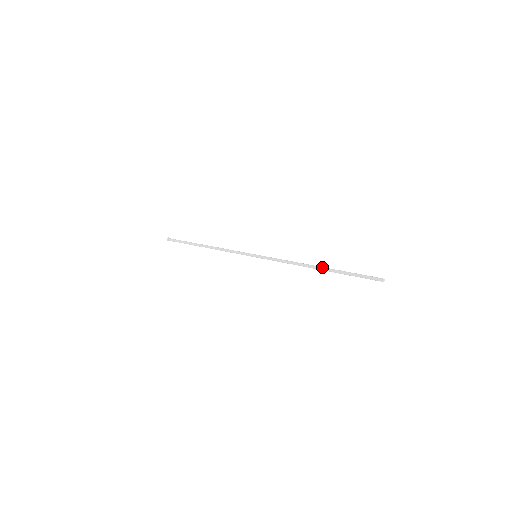
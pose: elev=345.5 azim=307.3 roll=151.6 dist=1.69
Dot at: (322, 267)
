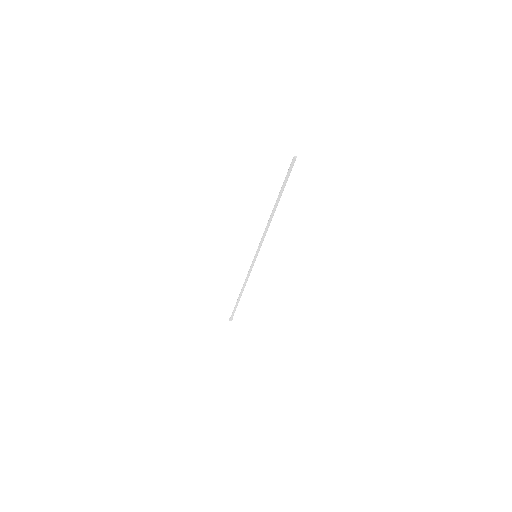
Dot at: (276, 204)
